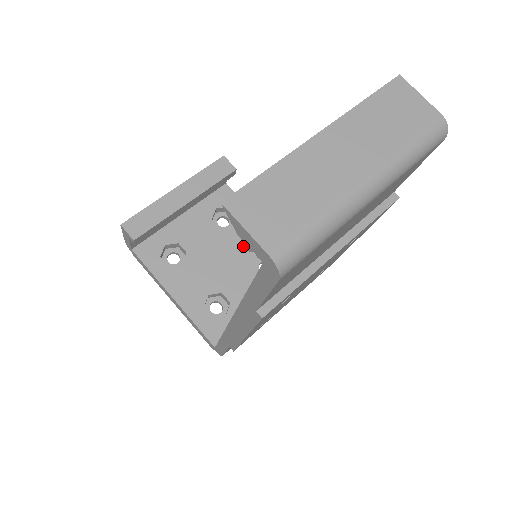
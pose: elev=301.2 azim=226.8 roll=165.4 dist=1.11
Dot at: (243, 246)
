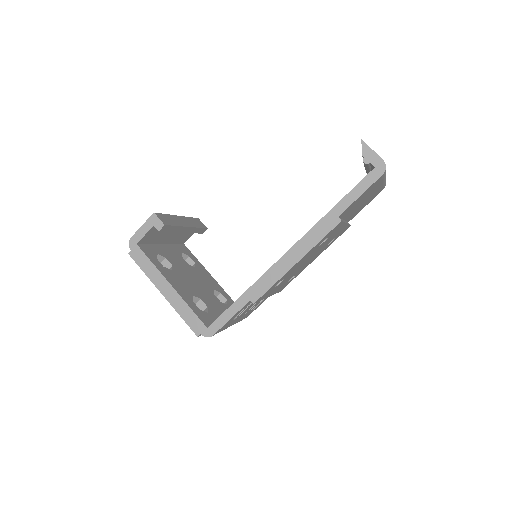
Dot at: (204, 280)
